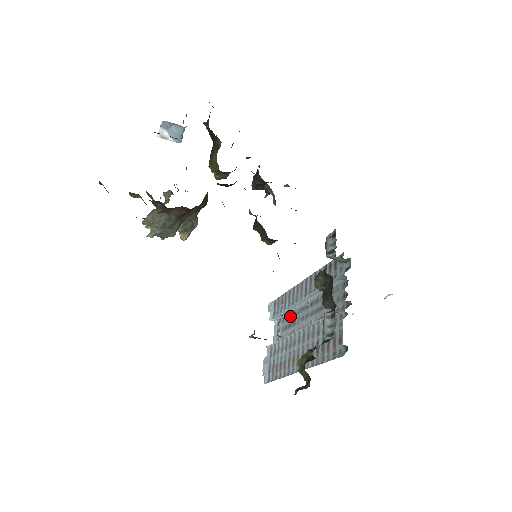
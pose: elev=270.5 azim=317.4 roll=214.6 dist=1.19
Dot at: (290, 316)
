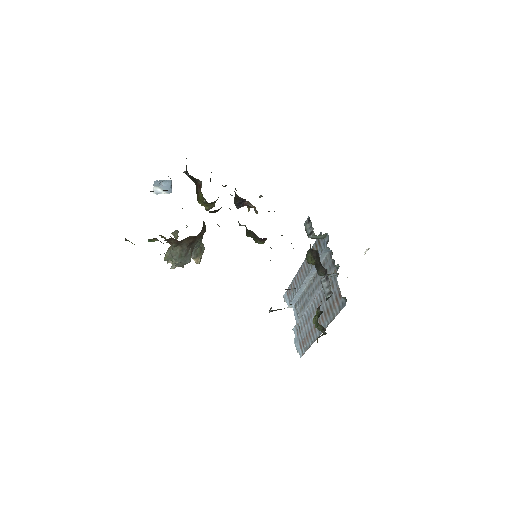
Dot at: (302, 298)
